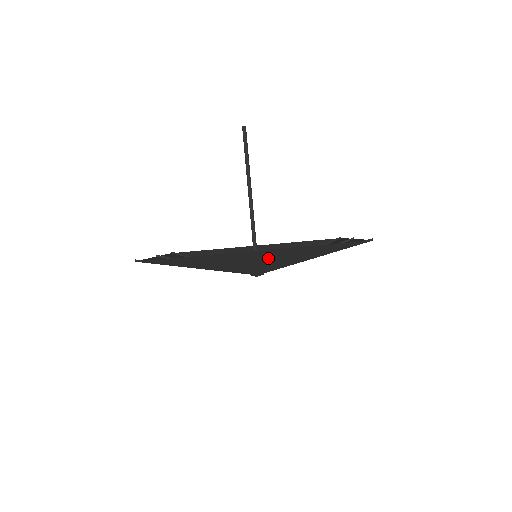
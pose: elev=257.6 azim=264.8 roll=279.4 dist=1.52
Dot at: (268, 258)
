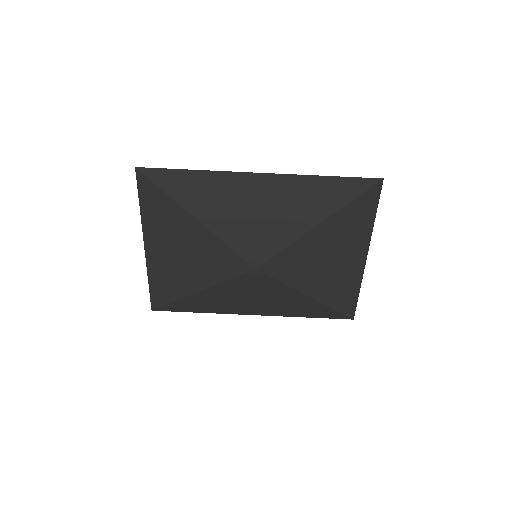
Dot at: (272, 205)
